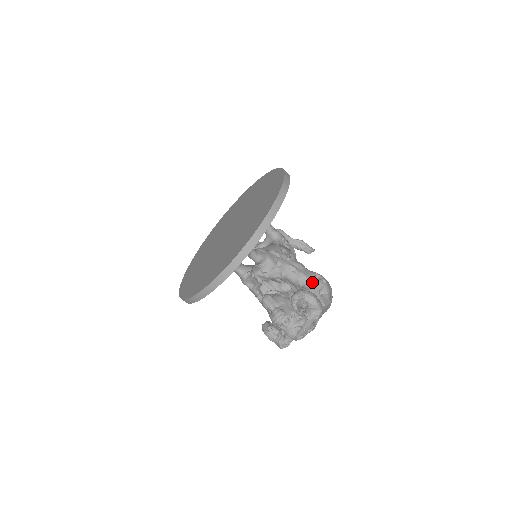
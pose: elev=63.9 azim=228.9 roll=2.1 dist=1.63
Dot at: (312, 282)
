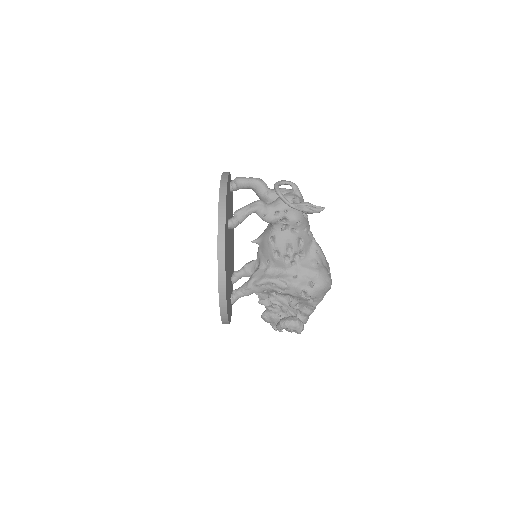
Dot at: (299, 298)
